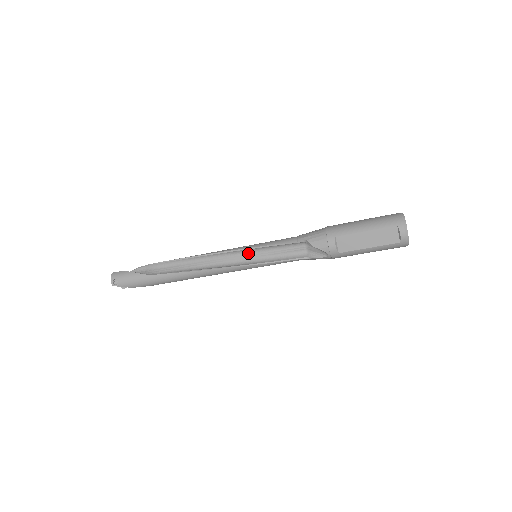
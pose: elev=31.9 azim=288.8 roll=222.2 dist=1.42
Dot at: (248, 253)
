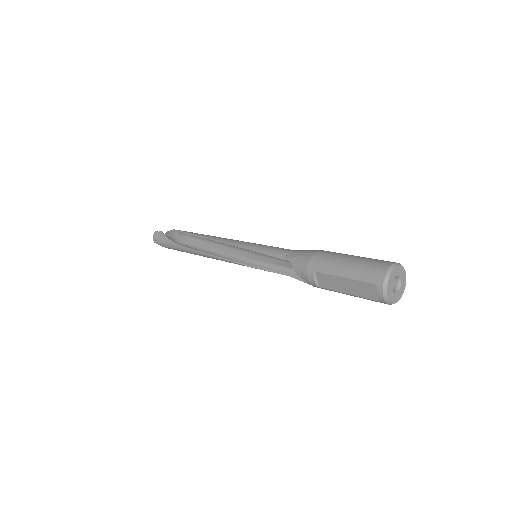
Dot at: (248, 252)
